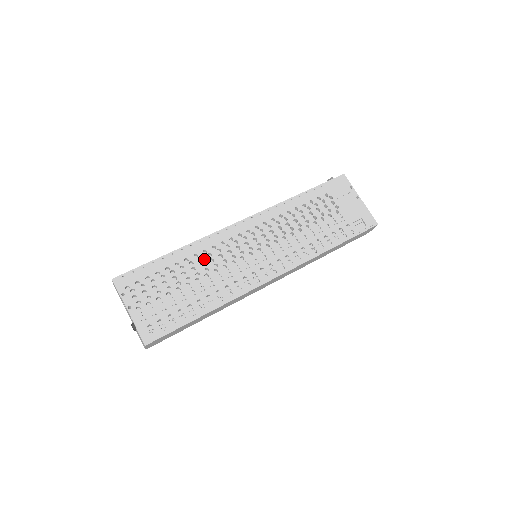
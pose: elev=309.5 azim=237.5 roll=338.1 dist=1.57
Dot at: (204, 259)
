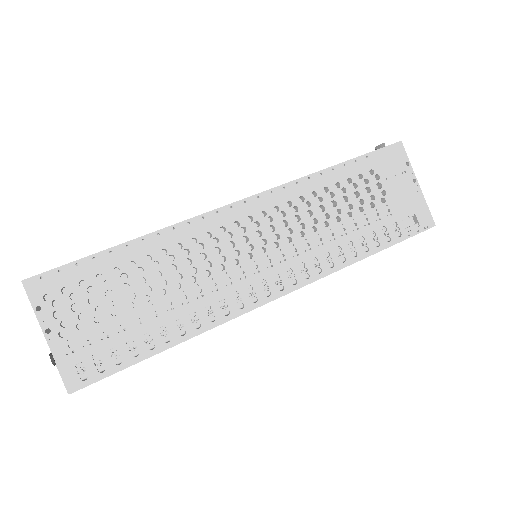
Dot at: (177, 258)
